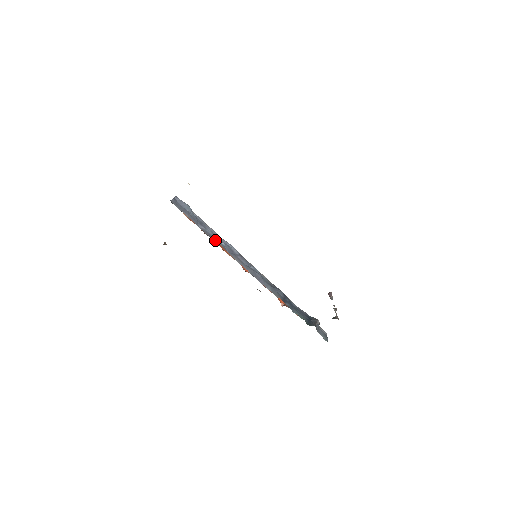
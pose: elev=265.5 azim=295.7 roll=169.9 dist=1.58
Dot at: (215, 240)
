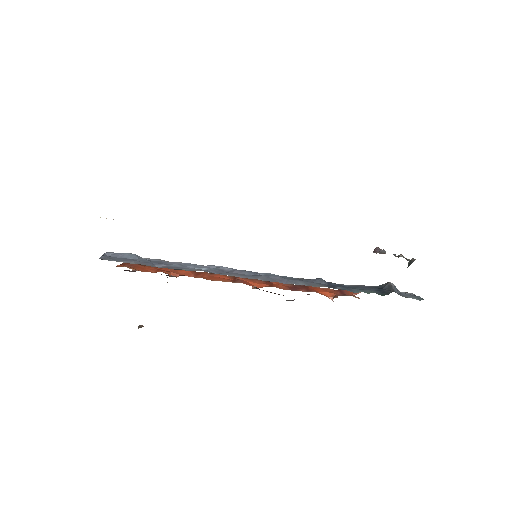
Dot at: (189, 270)
